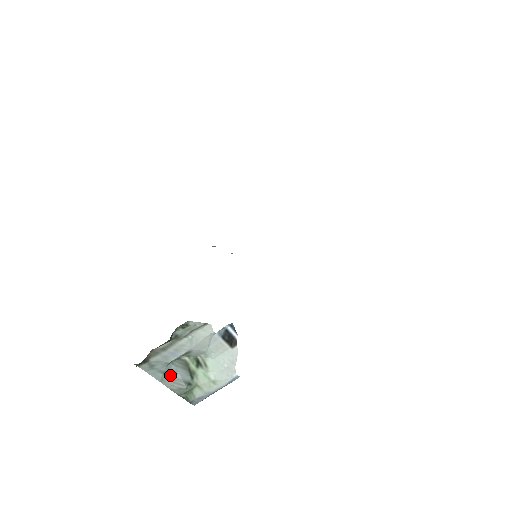
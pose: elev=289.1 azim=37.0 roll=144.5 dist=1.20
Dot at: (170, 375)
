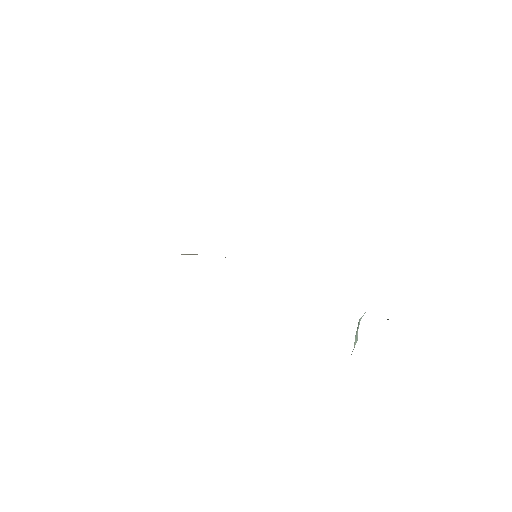
Dot at: occluded
